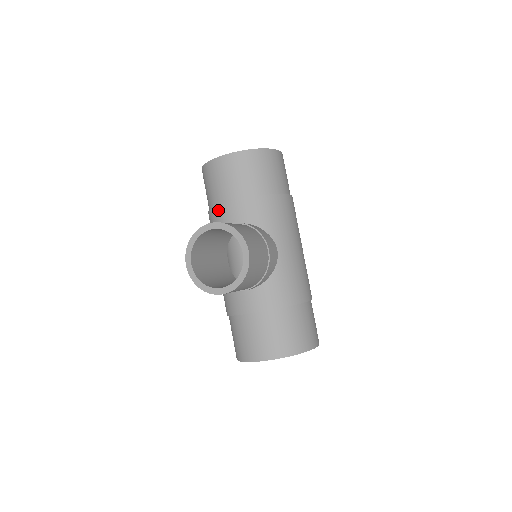
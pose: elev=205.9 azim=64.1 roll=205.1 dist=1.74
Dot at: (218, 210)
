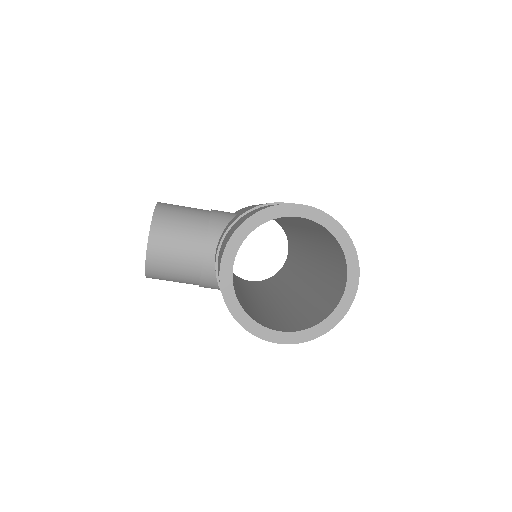
Dot at: occluded
